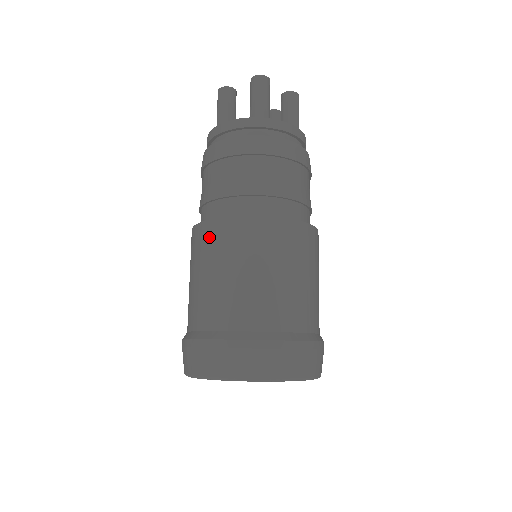
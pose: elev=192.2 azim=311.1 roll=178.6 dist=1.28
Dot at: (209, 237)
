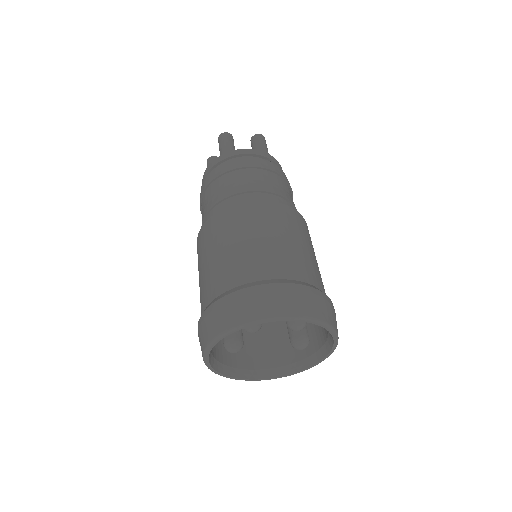
Dot at: (198, 246)
